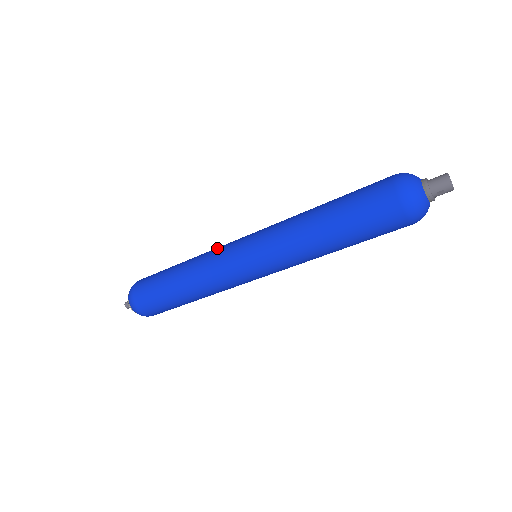
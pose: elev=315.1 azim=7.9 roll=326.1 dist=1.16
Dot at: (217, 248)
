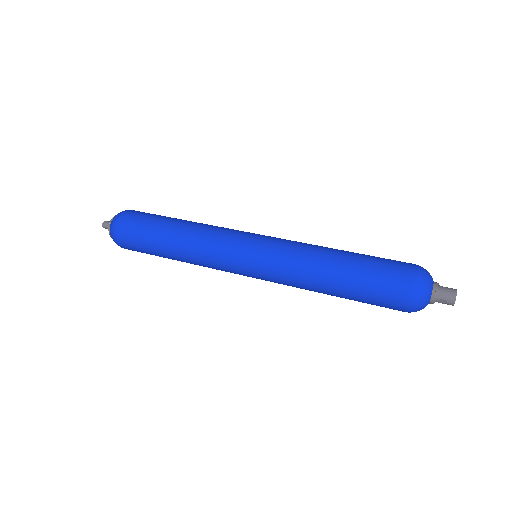
Dot at: (226, 228)
